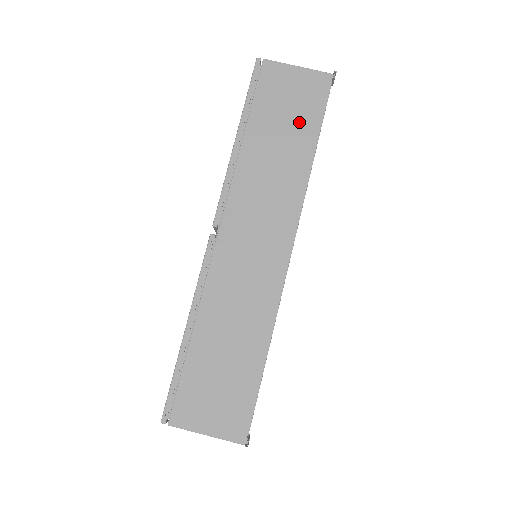
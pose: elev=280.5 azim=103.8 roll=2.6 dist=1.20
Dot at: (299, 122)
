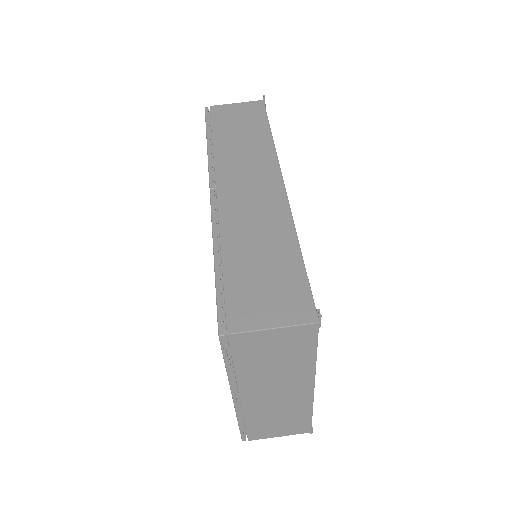
Dot at: (251, 124)
